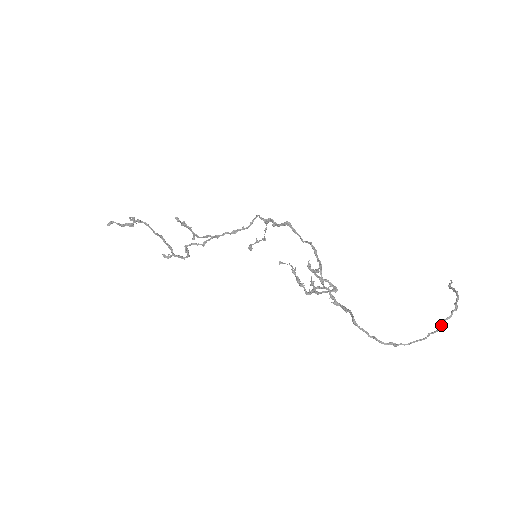
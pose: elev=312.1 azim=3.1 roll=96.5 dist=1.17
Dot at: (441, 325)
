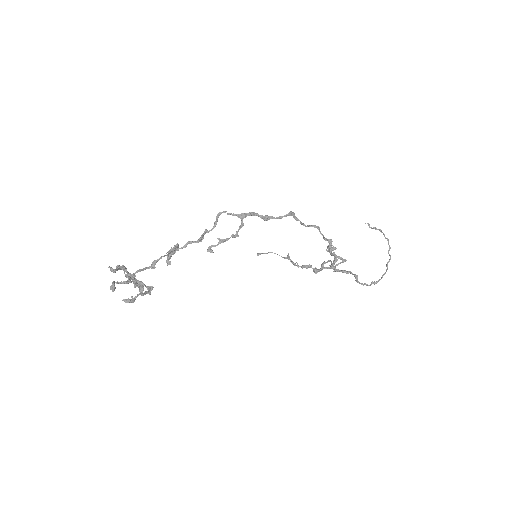
Dot at: (390, 256)
